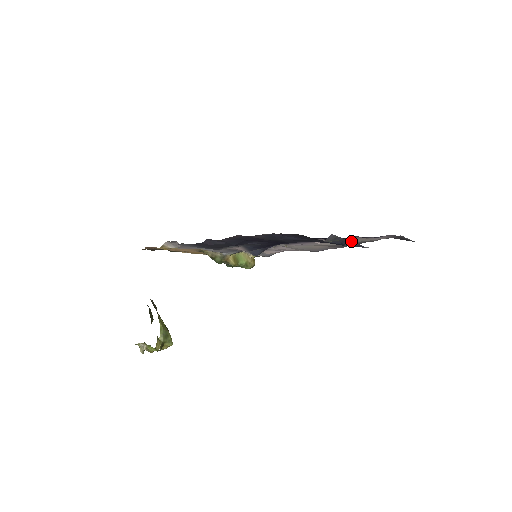
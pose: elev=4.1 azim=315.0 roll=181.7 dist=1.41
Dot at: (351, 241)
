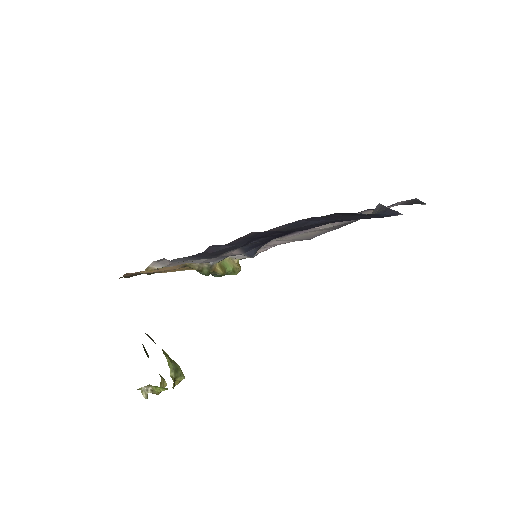
Dot at: occluded
